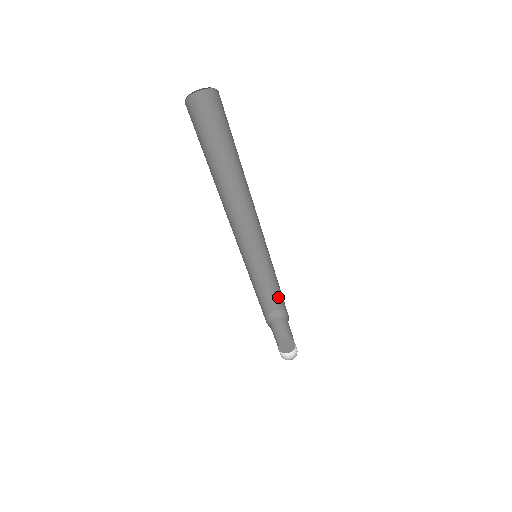
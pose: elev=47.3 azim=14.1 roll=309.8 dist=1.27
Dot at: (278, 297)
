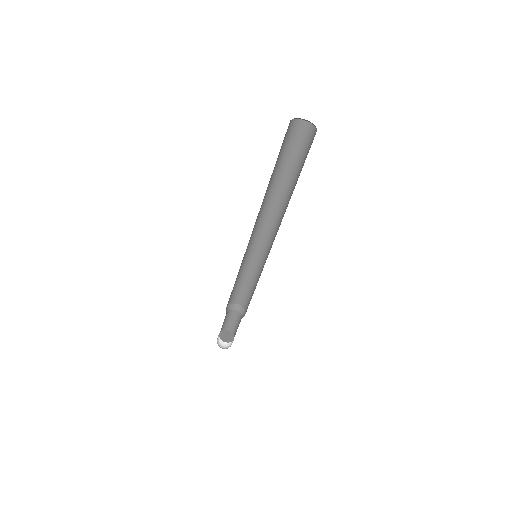
Dot at: (239, 292)
